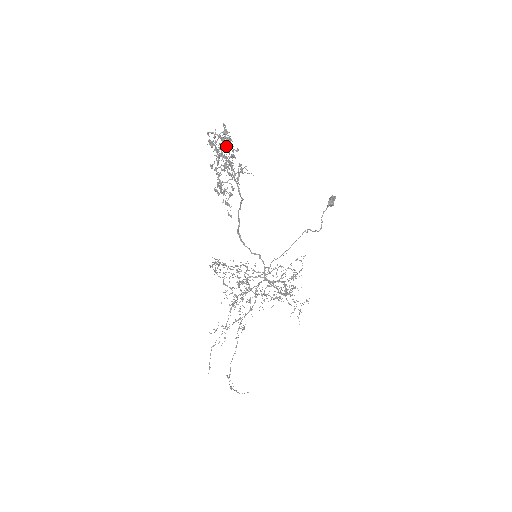
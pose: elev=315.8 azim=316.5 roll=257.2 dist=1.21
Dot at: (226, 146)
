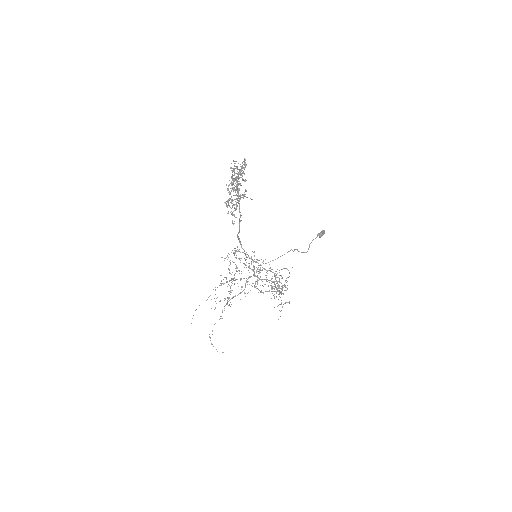
Dot at: (241, 174)
